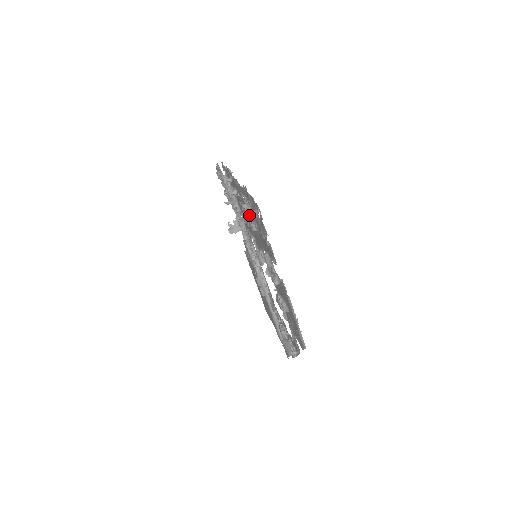
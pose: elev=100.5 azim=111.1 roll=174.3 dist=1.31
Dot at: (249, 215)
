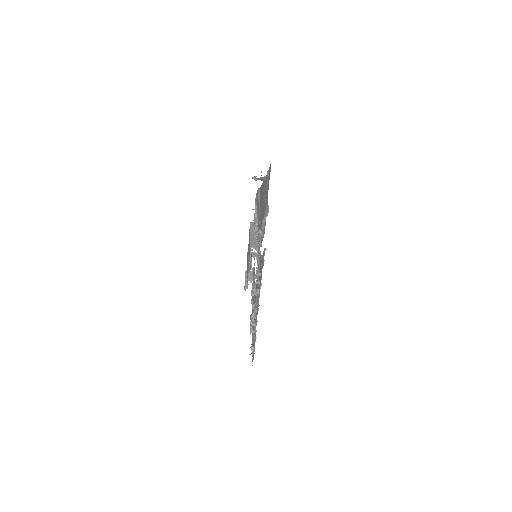
Dot at: occluded
